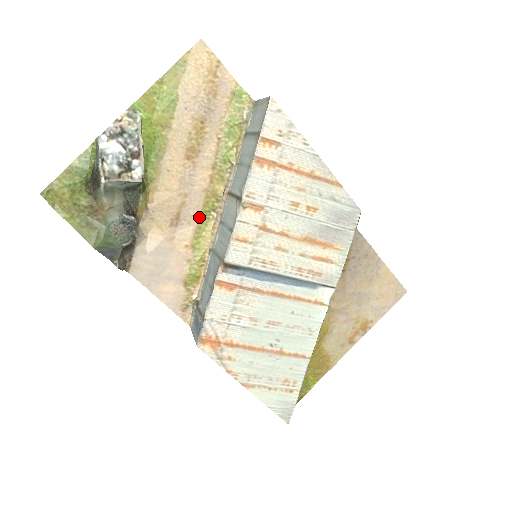
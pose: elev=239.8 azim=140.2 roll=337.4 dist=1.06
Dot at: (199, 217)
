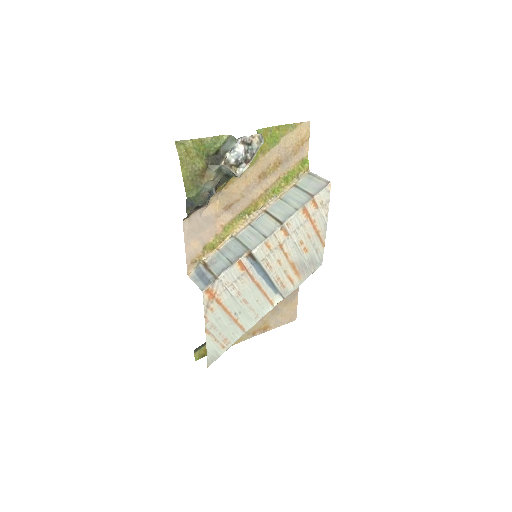
Dot at: (239, 213)
